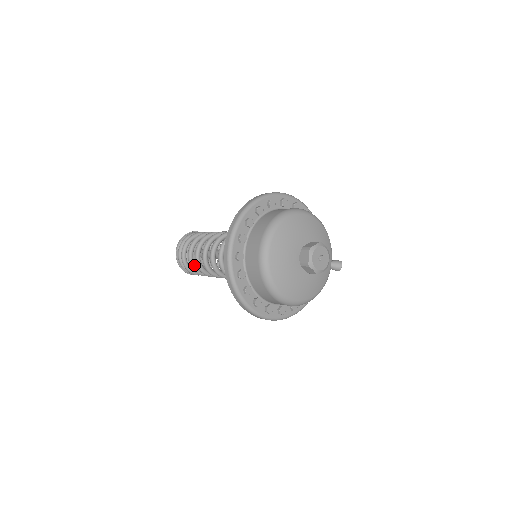
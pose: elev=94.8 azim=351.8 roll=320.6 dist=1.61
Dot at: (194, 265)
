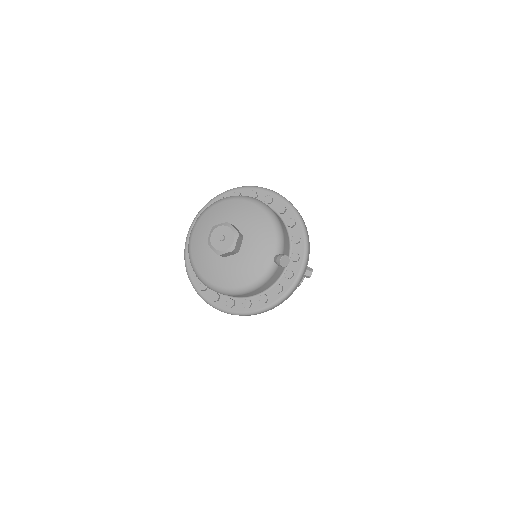
Dot at: occluded
